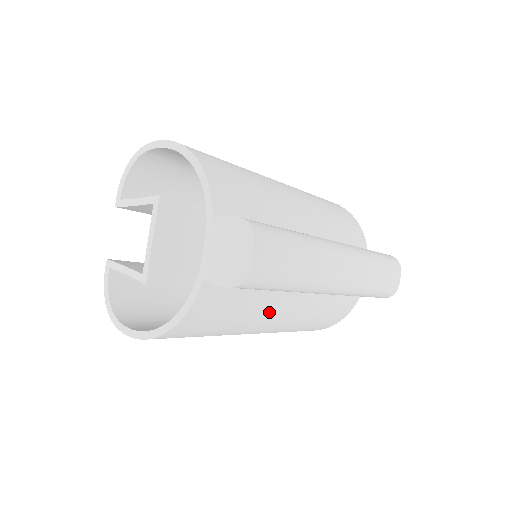
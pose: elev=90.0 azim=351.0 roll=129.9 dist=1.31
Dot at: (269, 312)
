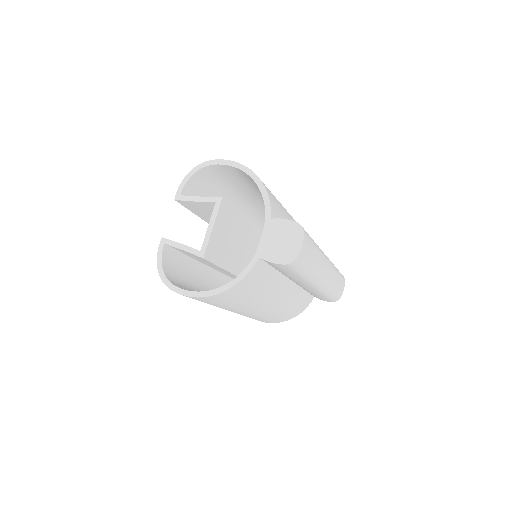
Dot at: (272, 294)
